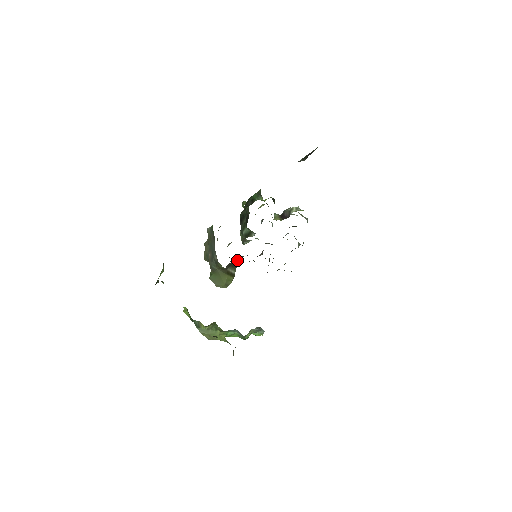
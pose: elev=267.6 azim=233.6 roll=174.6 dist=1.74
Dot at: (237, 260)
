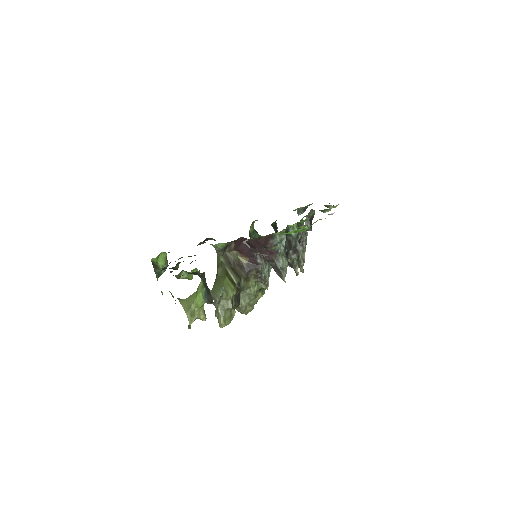
Dot at: (239, 269)
